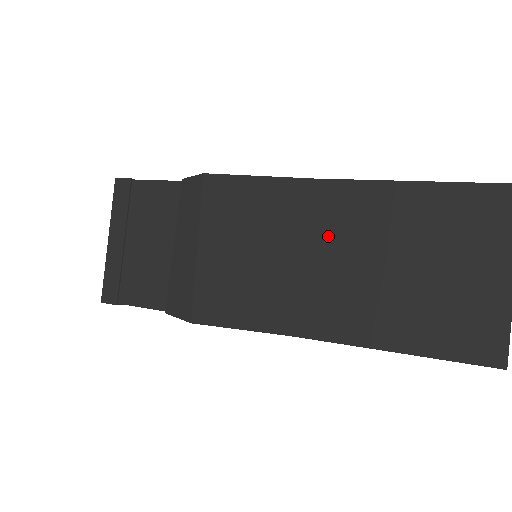
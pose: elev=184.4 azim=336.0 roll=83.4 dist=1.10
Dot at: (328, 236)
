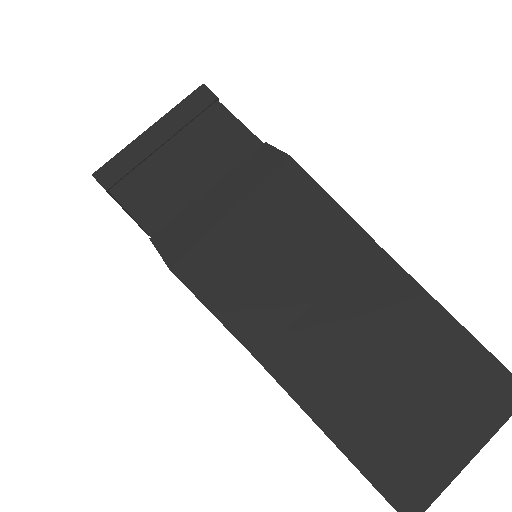
Dot at: (354, 302)
